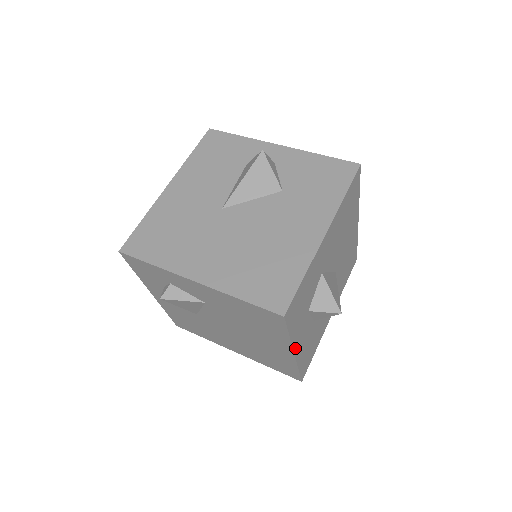
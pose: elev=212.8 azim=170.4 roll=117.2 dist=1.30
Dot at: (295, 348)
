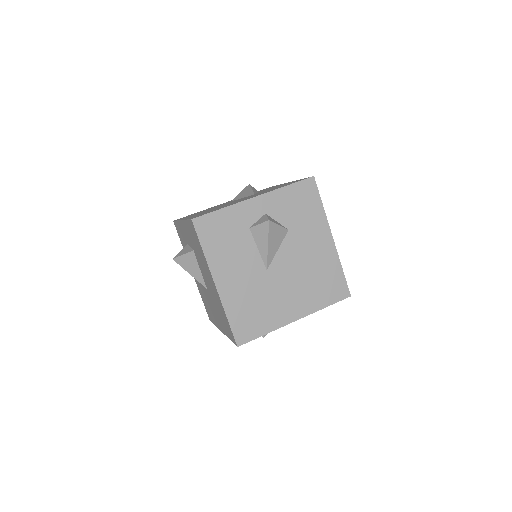
Dot at: occluded
